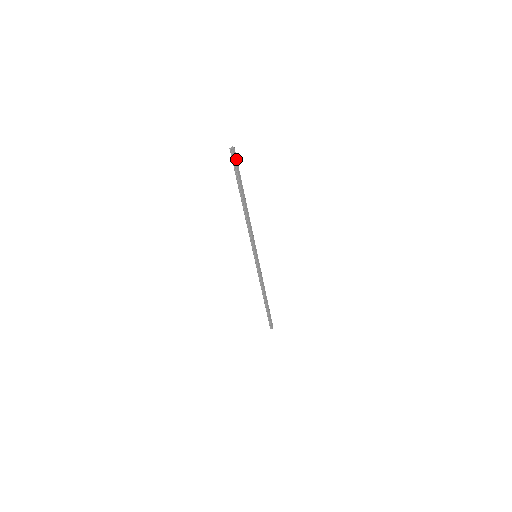
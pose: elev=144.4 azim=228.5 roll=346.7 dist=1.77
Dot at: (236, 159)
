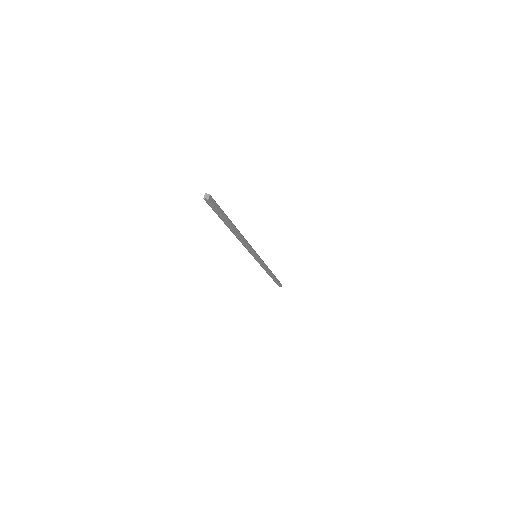
Dot at: (215, 203)
